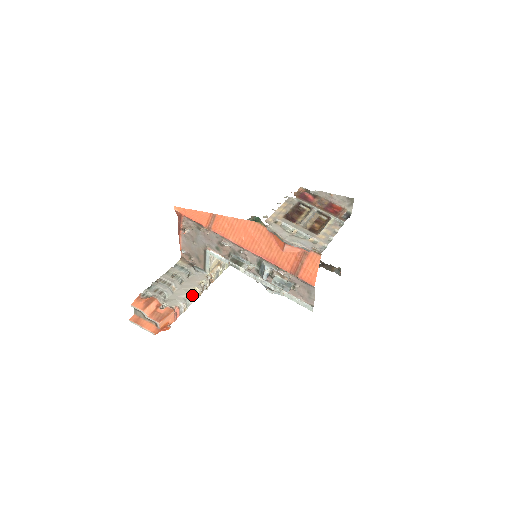
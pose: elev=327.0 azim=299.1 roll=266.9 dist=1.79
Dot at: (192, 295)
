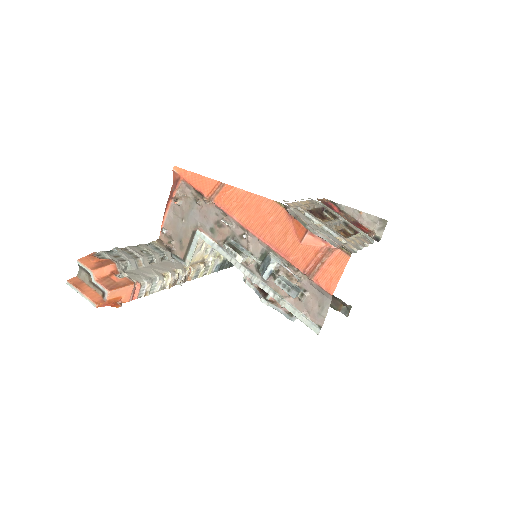
Dot at: (162, 279)
